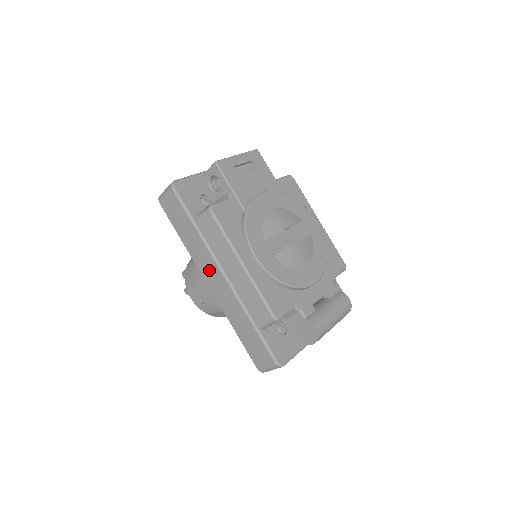
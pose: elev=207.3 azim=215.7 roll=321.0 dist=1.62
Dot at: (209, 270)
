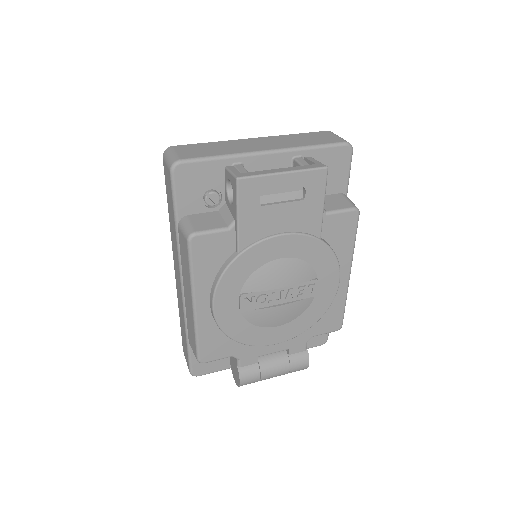
Dot at: (176, 264)
